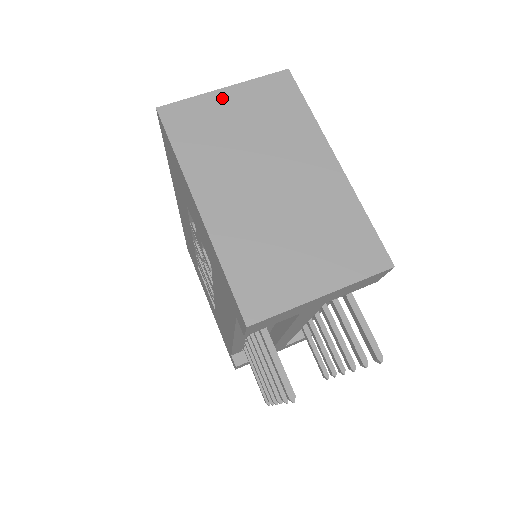
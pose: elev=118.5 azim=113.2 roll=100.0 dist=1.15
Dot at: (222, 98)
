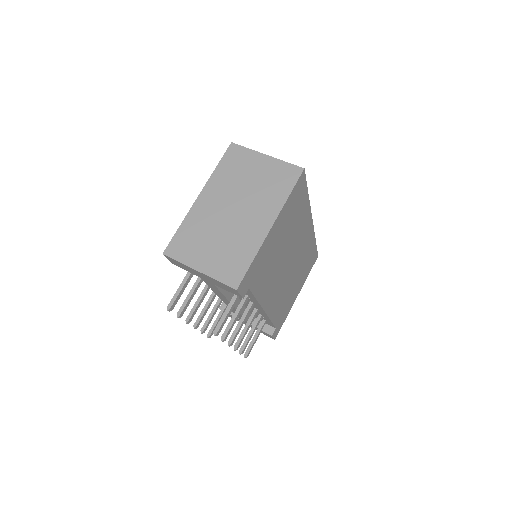
Dot at: (260, 159)
